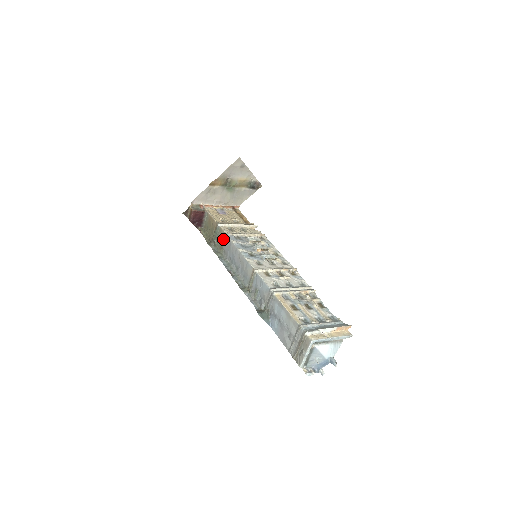
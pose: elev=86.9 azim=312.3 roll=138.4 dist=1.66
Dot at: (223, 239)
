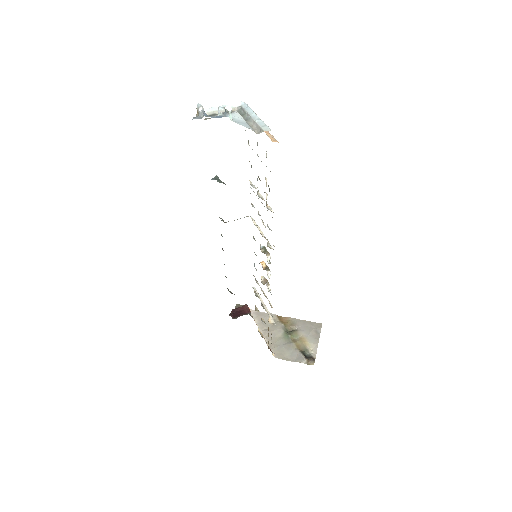
Dot at: occluded
